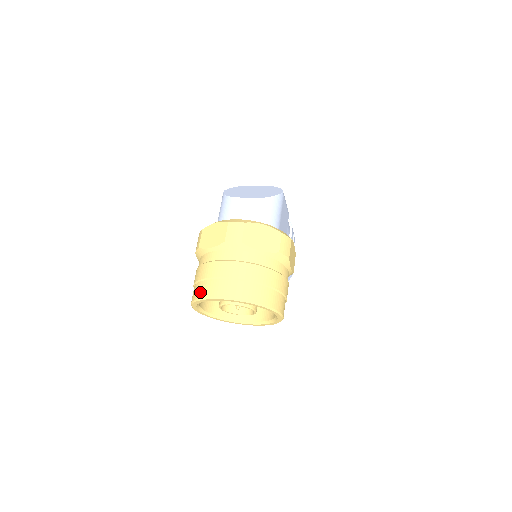
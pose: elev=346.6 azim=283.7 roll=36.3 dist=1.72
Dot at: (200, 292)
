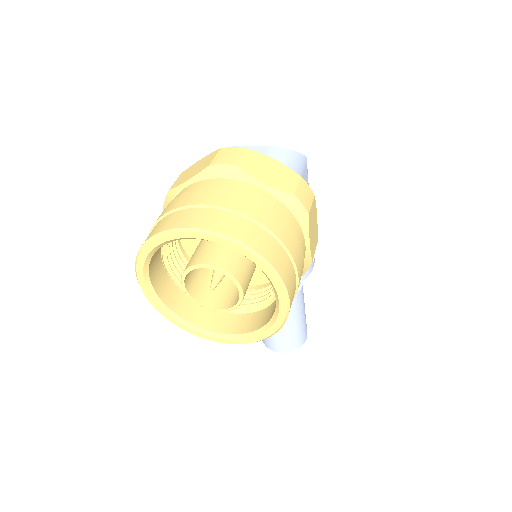
Dot at: (152, 231)
